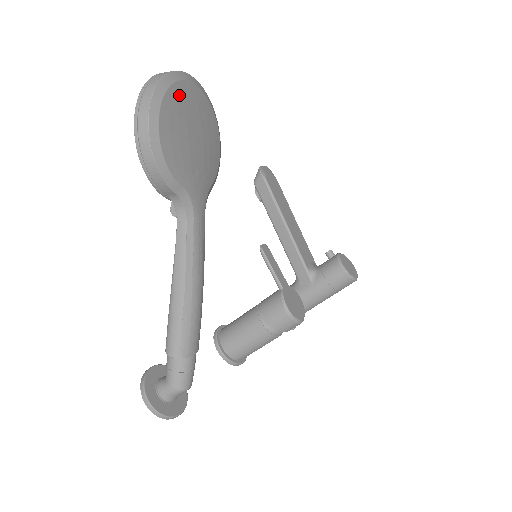
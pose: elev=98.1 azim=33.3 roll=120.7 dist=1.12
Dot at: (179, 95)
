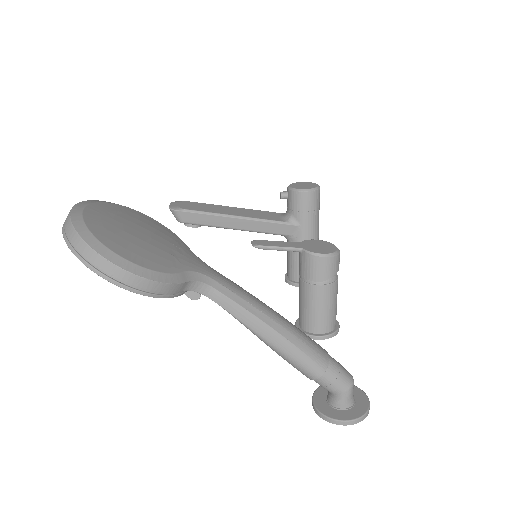
Dot at: (97, 222)
